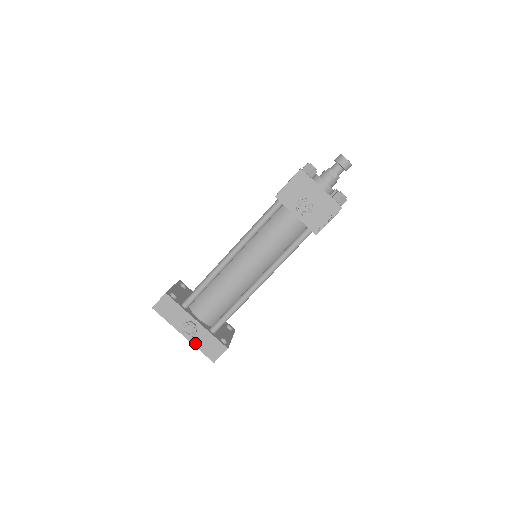
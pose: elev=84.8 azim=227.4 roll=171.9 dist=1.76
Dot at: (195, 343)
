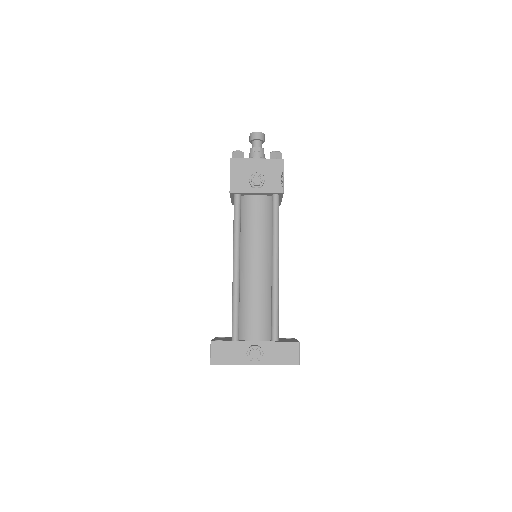
Dot at: (270, 362)
